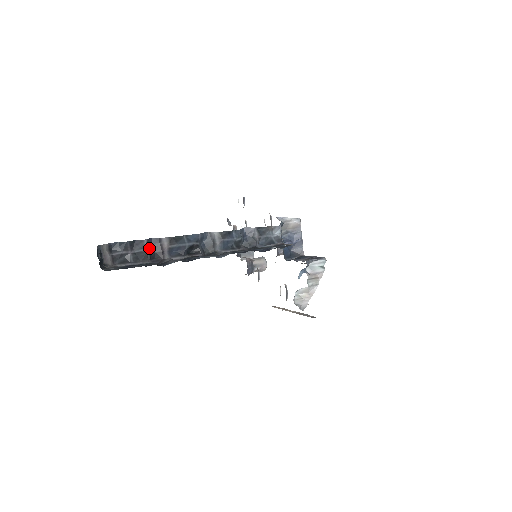
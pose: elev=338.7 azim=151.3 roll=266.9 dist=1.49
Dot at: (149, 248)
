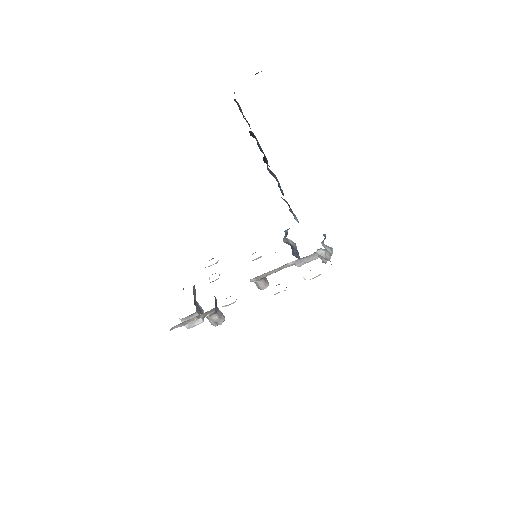
Dot at: occluded
